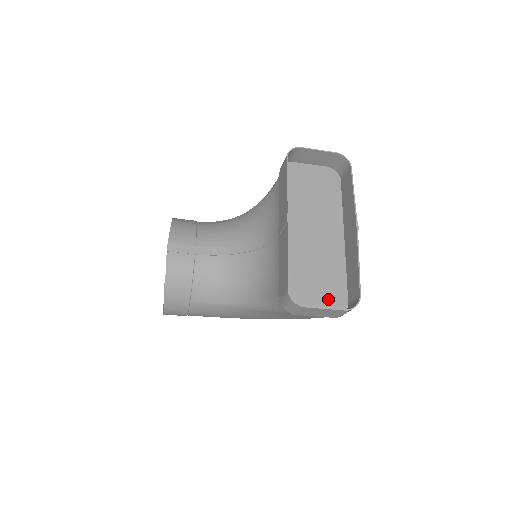
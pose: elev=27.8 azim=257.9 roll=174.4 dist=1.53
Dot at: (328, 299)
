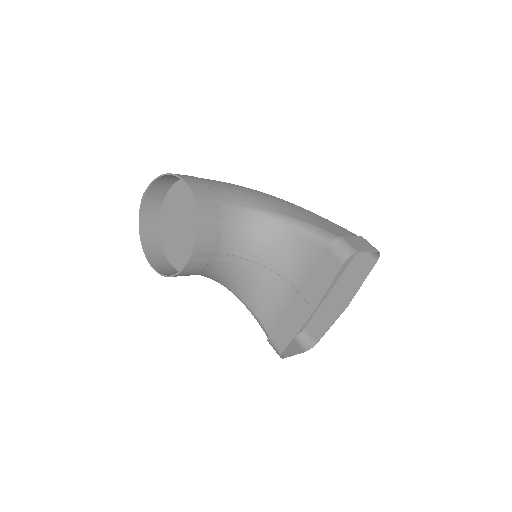
Dot at: occluded
